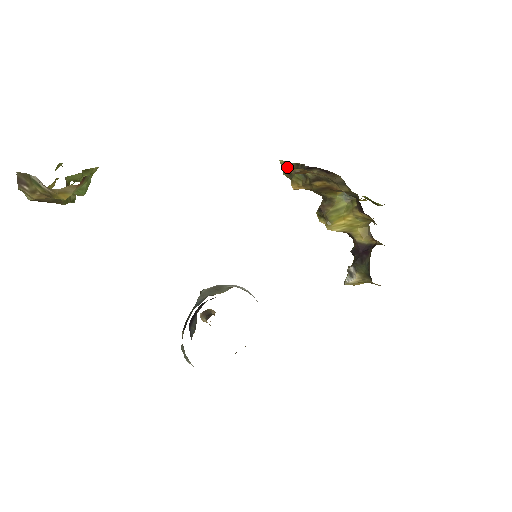
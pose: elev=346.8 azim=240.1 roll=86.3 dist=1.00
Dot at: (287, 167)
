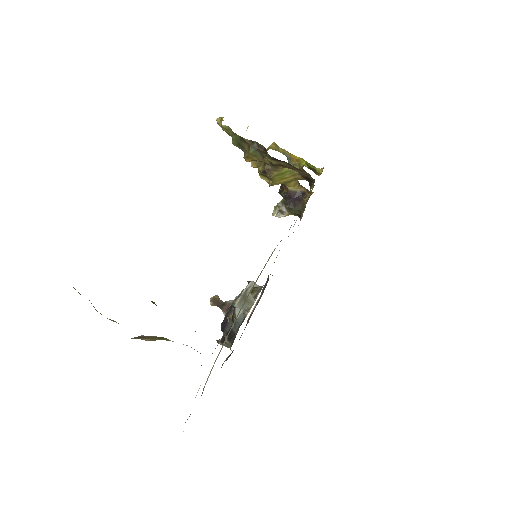
Dot at: (238, 140)
